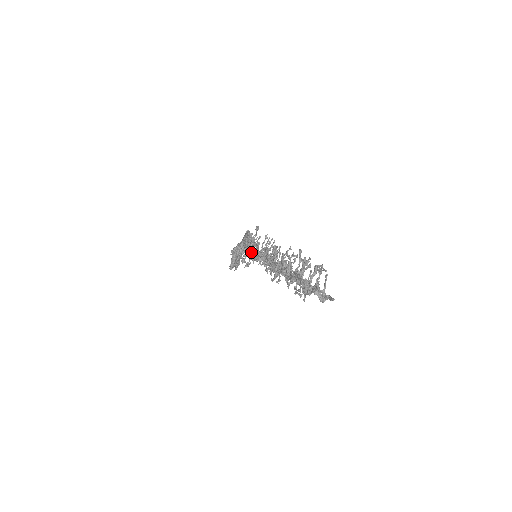
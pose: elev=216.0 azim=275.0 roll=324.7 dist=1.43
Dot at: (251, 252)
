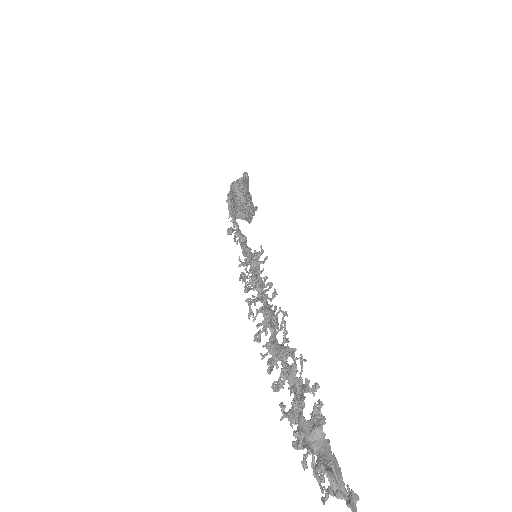
Dot at: (244, 279)
